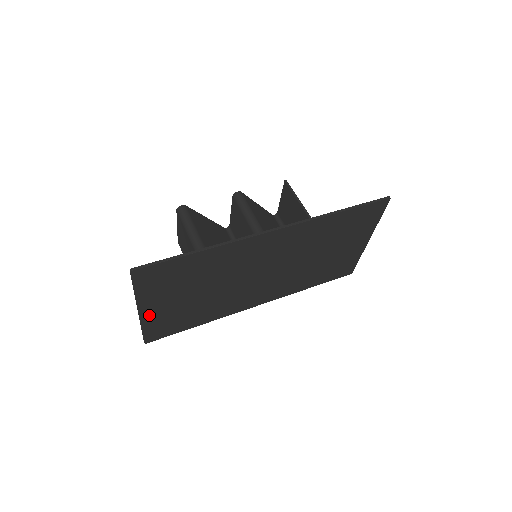
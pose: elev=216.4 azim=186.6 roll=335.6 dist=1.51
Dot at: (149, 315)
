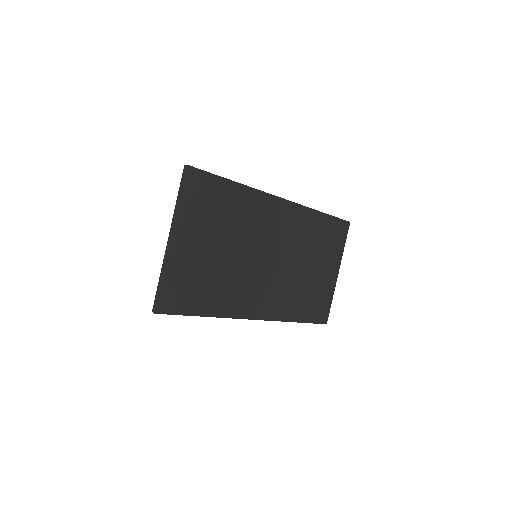
Dot at: (175, 253)
